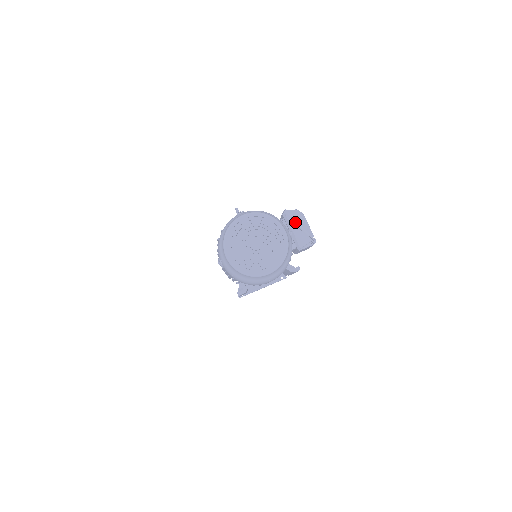
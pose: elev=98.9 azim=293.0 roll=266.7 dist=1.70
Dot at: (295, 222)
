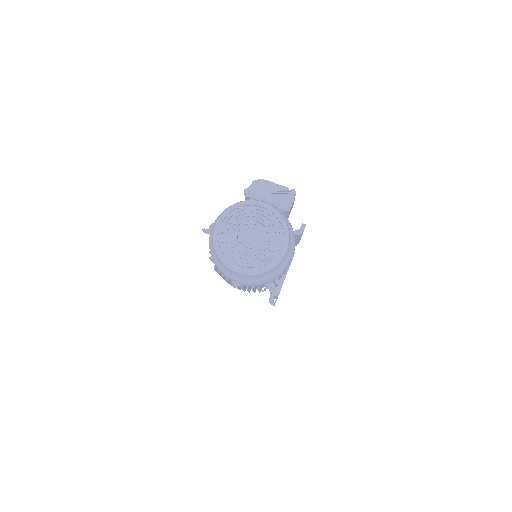
Dot at: (262, 192)
